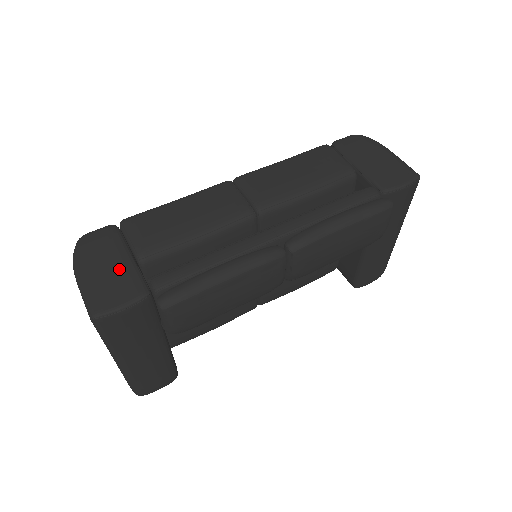
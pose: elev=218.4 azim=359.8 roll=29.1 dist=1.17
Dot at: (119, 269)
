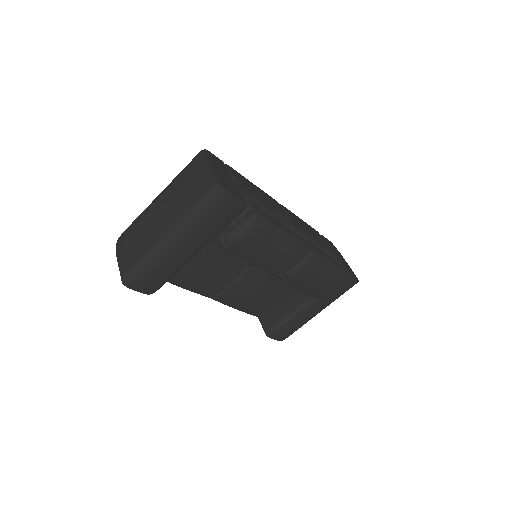
Dot at: (231, 181)
